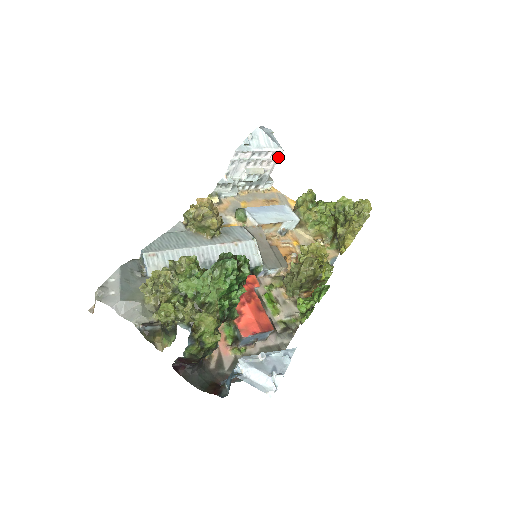
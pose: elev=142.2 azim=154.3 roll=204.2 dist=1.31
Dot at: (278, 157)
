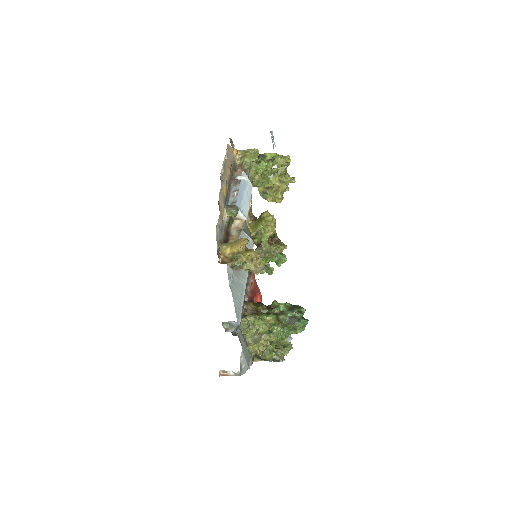
Dot at: occluded
